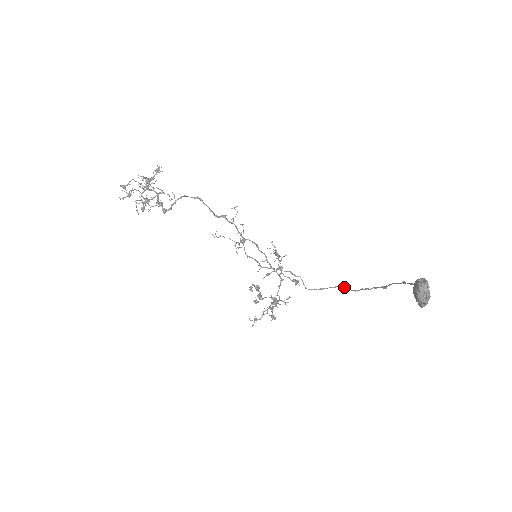
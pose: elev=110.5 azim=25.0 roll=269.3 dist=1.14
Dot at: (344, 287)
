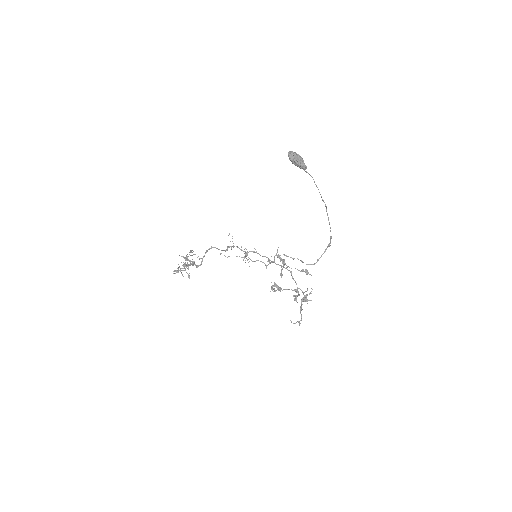
Dot at: (328, 245)
